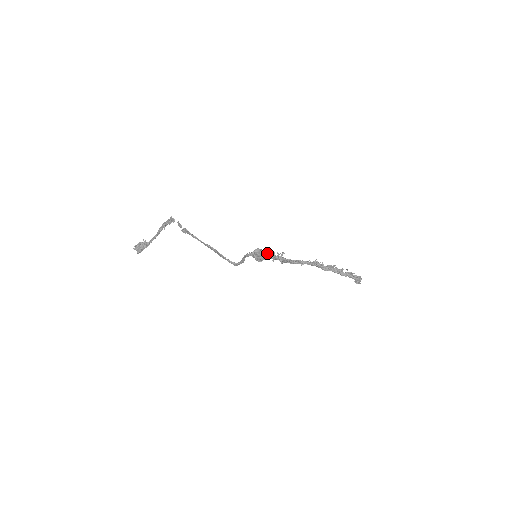
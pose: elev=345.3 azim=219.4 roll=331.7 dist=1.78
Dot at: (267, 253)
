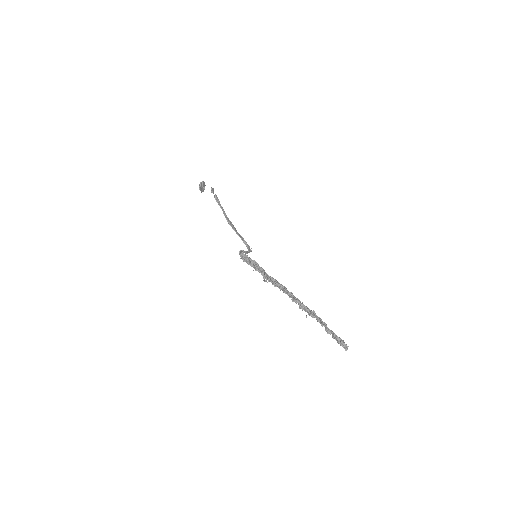
Dot at: (250, 263)
